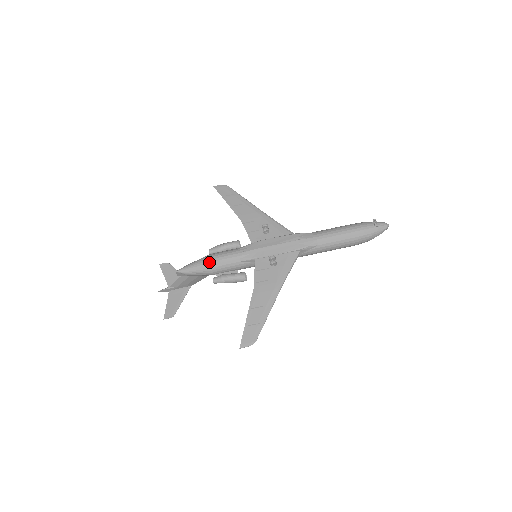
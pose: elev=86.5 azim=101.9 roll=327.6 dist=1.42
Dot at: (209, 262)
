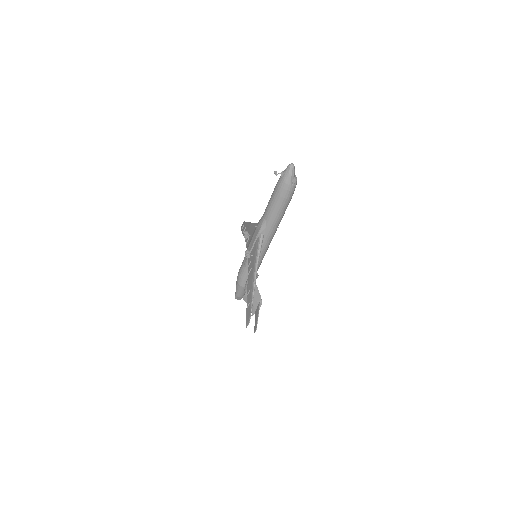
Dot at: (237, 281)
